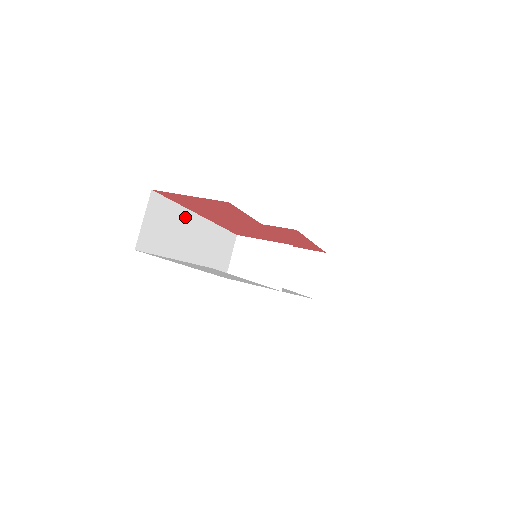
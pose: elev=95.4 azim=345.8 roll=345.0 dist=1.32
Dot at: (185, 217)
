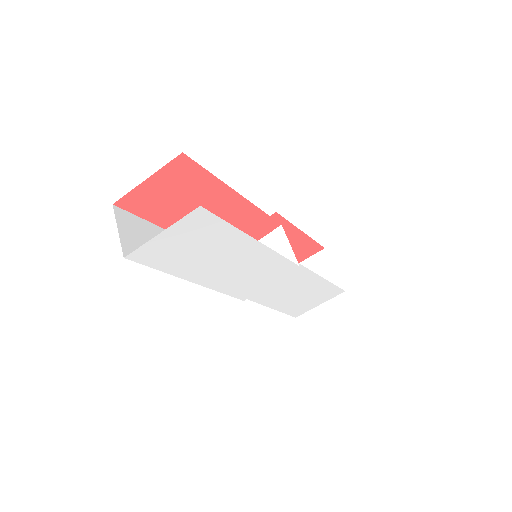
Dot at: occluded
